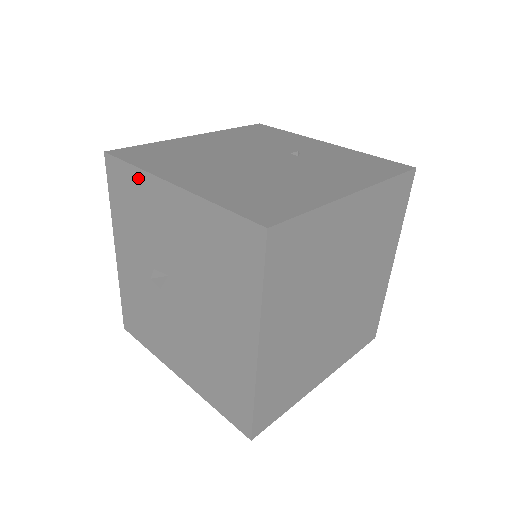
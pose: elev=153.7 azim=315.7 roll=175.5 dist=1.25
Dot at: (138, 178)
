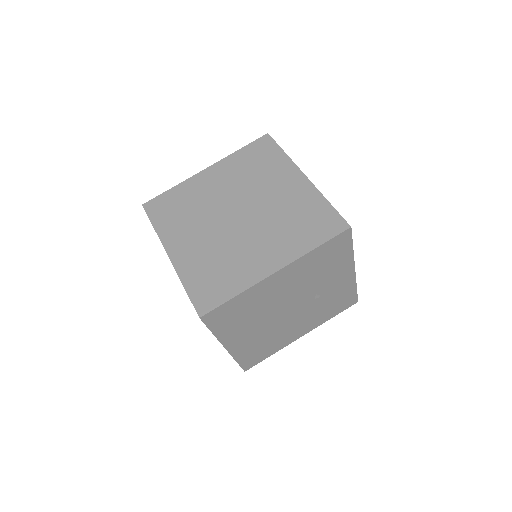
Dot at: occluded
